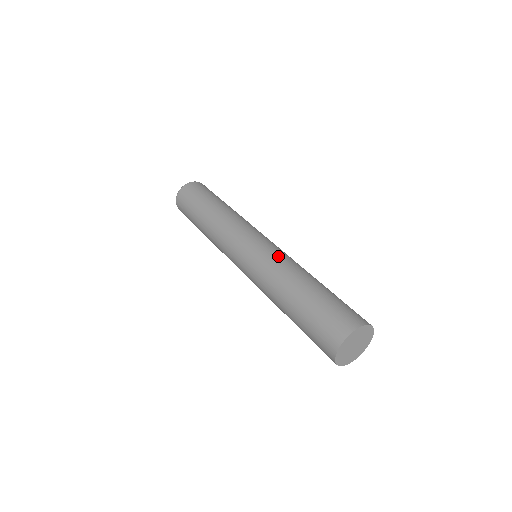
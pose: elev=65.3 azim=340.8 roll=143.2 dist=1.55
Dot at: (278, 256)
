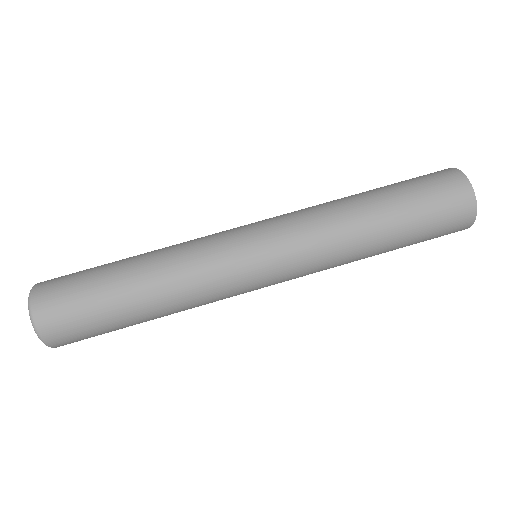
Dot at: (301, 213)
